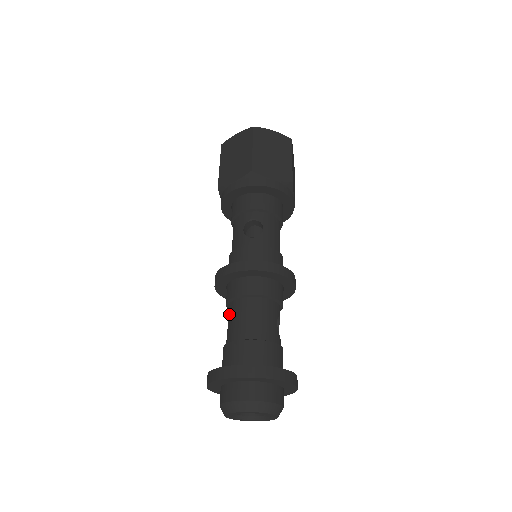
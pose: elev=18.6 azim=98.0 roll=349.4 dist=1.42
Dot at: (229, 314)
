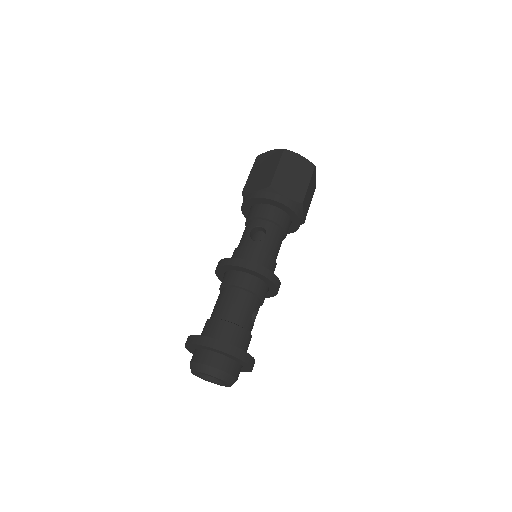
Dot at: (218, 296)
